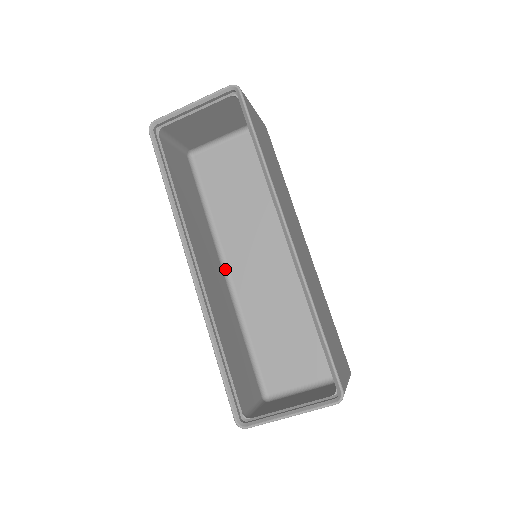
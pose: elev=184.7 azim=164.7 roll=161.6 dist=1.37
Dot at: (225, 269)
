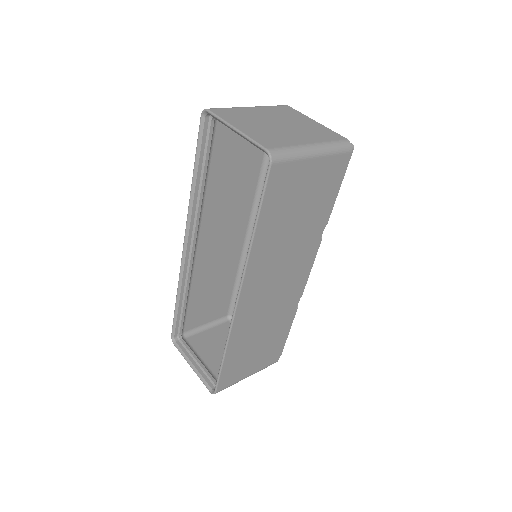
Dot at: (251, 228)
